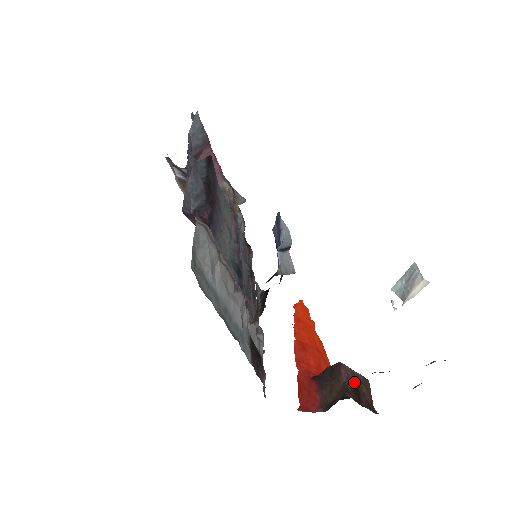
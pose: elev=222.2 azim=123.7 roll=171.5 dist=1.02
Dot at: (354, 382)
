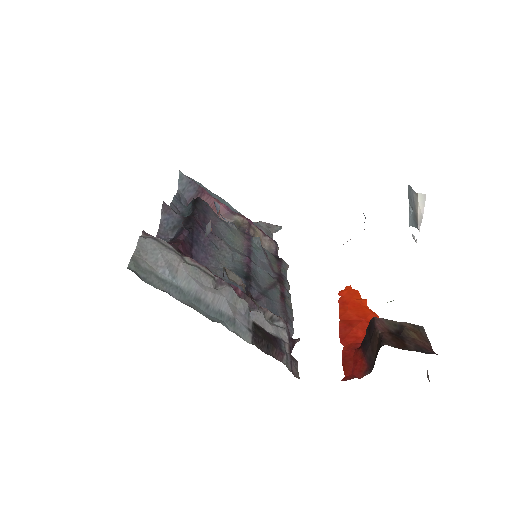
Dot at: (396, 331)
